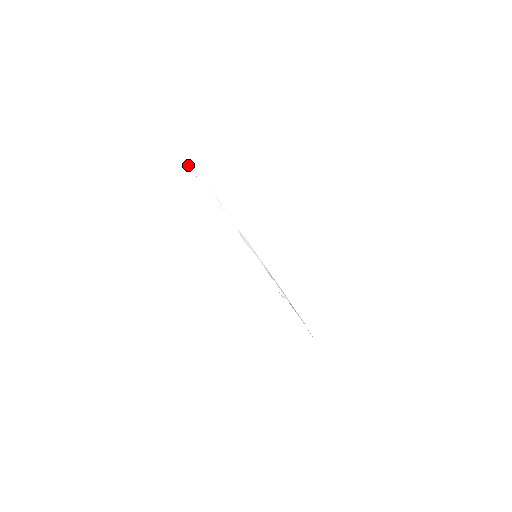
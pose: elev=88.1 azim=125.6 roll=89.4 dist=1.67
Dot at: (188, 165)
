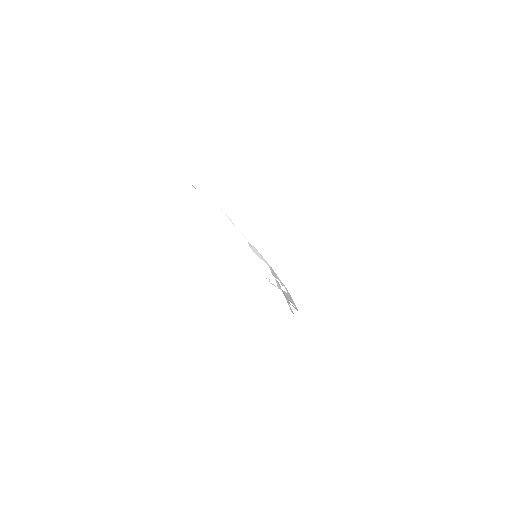
Dot at: (198, 191)
